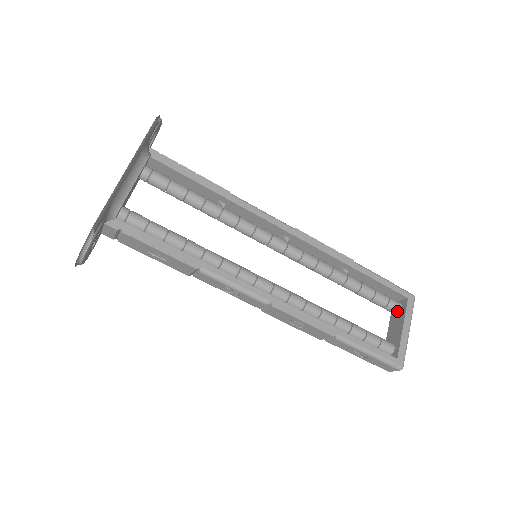
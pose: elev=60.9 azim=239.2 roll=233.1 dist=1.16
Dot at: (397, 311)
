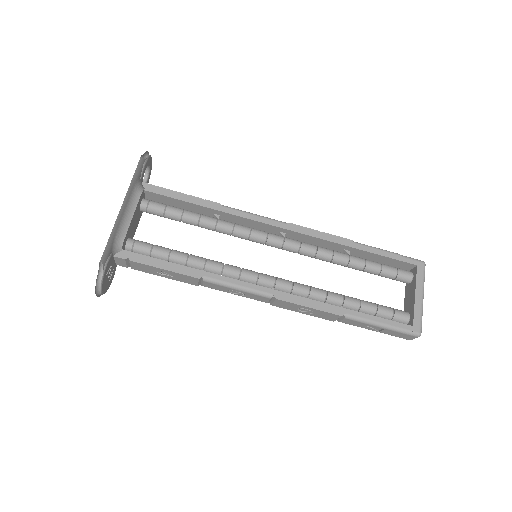
Dot at: (408, 280)
